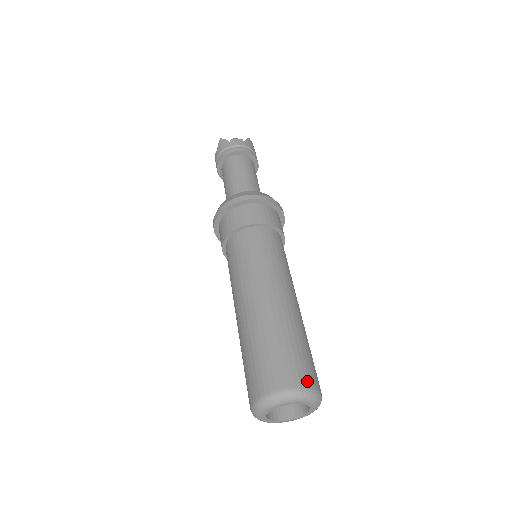
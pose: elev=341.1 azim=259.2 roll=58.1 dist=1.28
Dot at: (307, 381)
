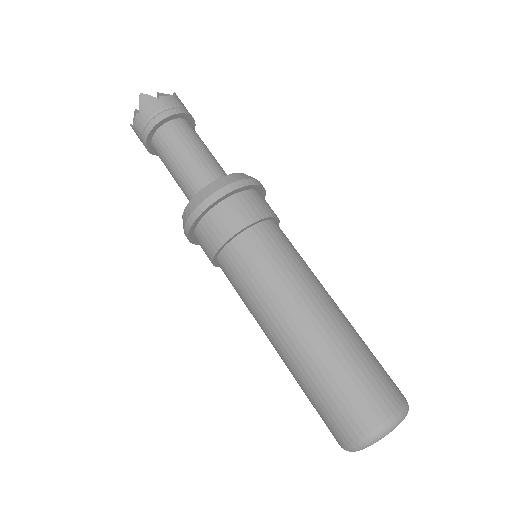
Dot at: (401, 395)
